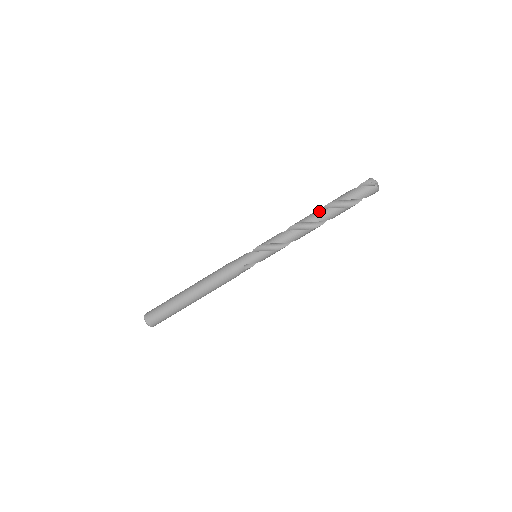
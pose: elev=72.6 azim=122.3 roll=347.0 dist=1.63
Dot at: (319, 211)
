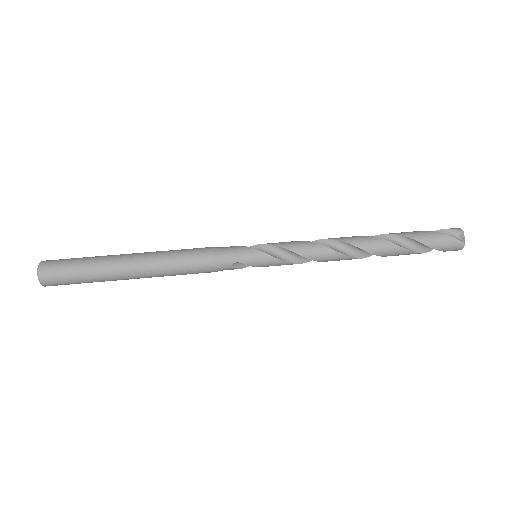
Dot at: (375, 238)
